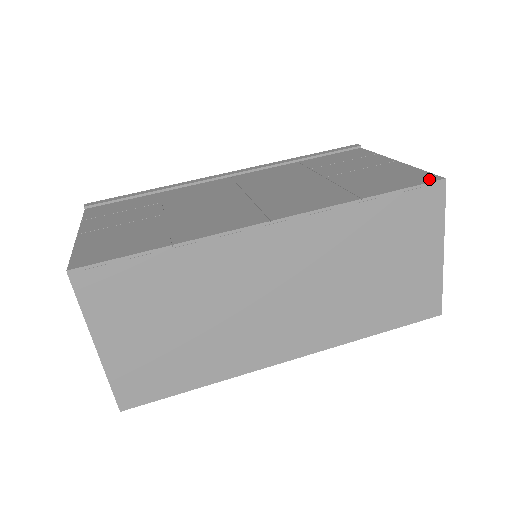
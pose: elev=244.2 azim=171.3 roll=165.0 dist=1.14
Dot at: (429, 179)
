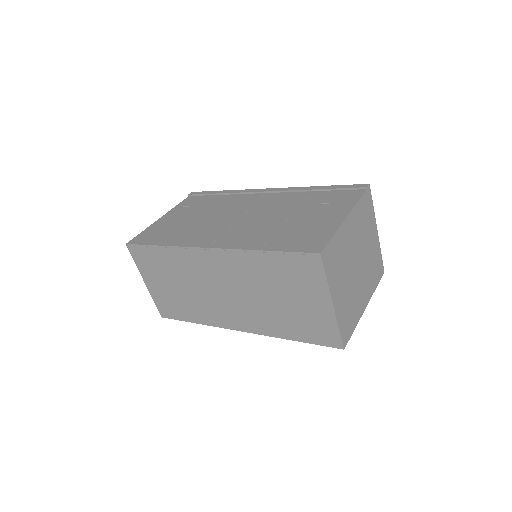
Dot at: (313, 249)
